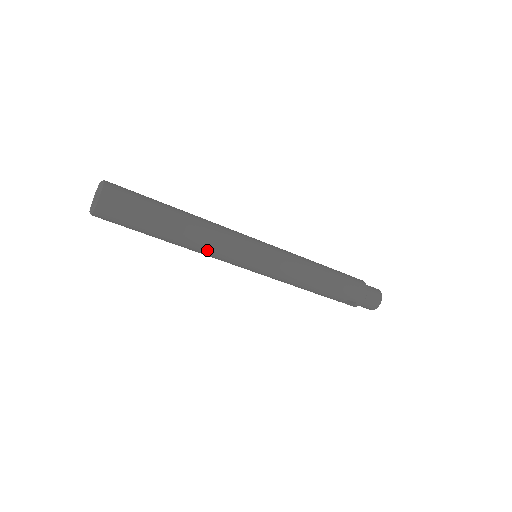
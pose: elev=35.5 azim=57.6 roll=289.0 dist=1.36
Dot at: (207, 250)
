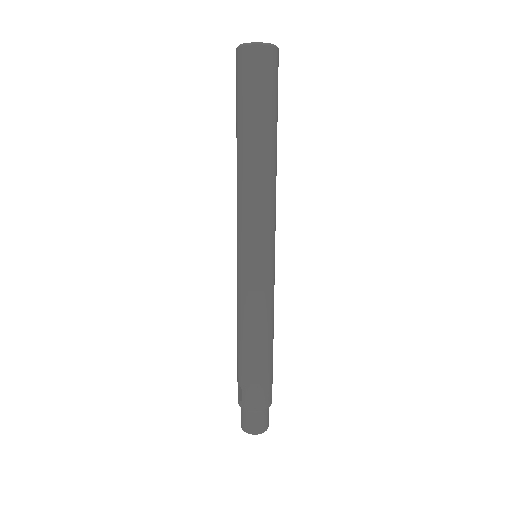
Dot at: (242, 191)
